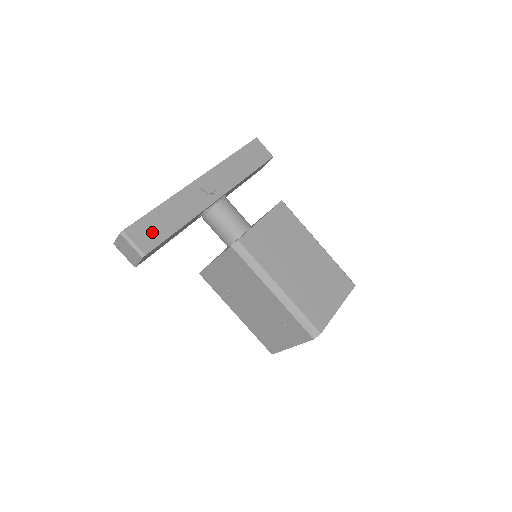
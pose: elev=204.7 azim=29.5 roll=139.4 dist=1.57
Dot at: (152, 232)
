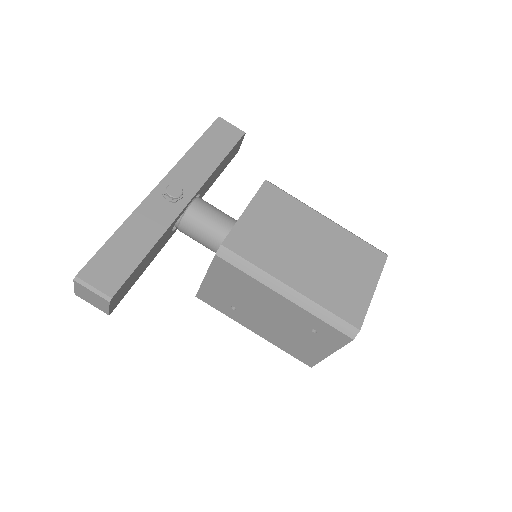
Dot at: (114, 267)
